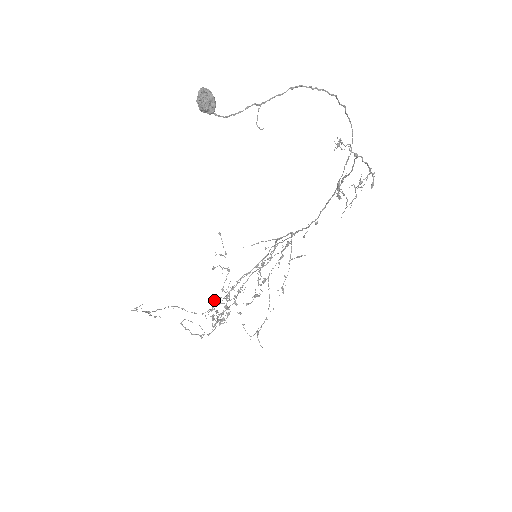
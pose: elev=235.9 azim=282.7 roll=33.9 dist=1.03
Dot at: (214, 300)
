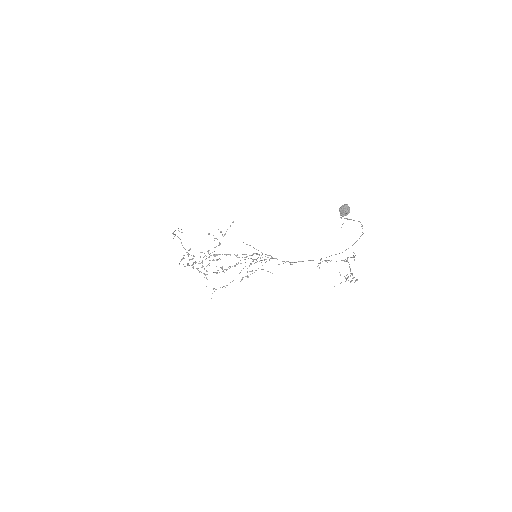
Dot at: occluded
